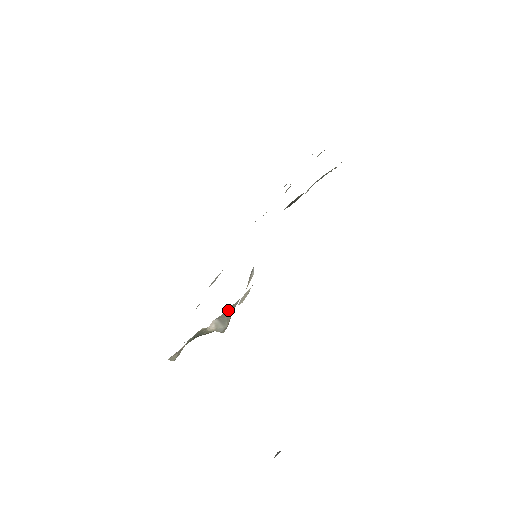
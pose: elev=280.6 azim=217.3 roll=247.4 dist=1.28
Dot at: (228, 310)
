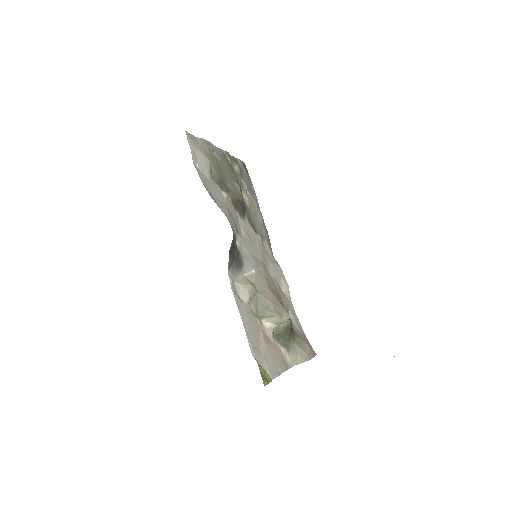
Dot at: (259, 308)
